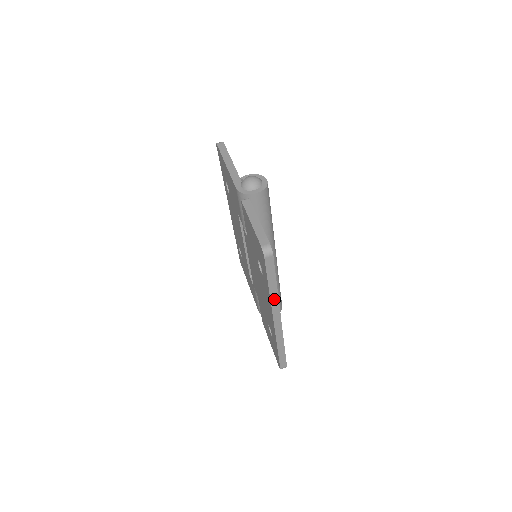
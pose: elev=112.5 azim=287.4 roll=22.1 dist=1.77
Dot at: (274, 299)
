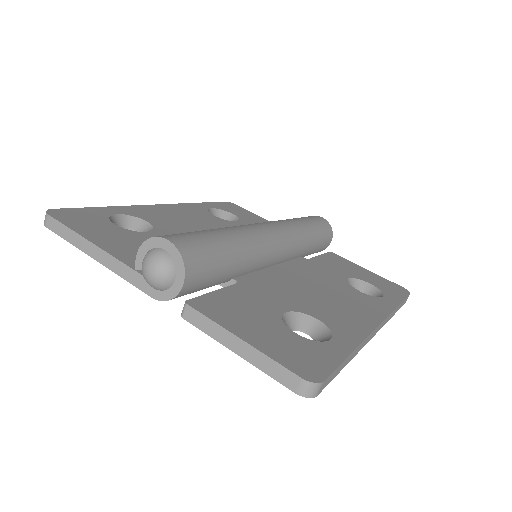
Dot at: (359, 348)
